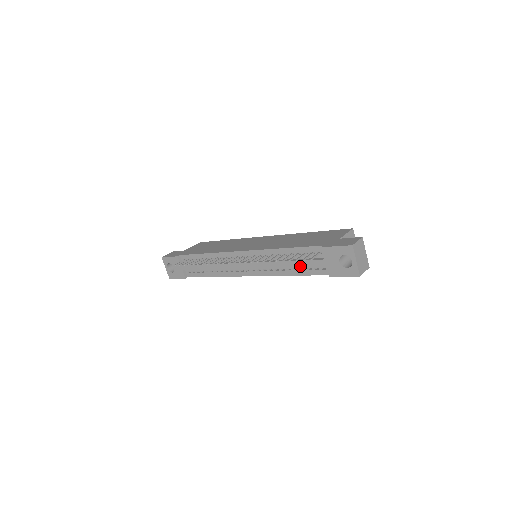
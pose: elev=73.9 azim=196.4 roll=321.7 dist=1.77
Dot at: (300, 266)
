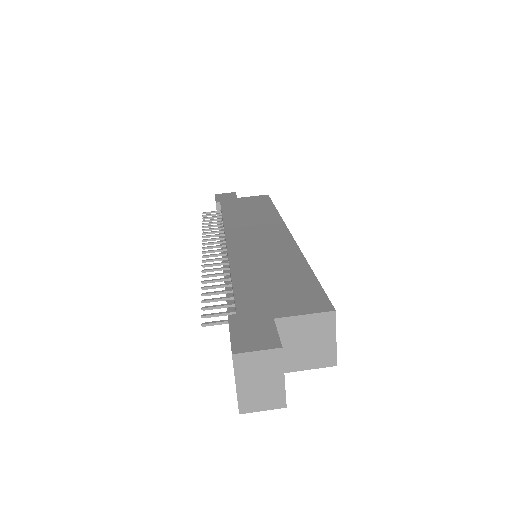
Dot at: occluded
